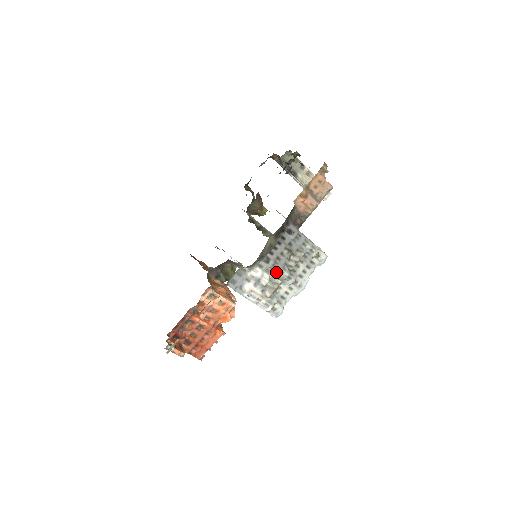
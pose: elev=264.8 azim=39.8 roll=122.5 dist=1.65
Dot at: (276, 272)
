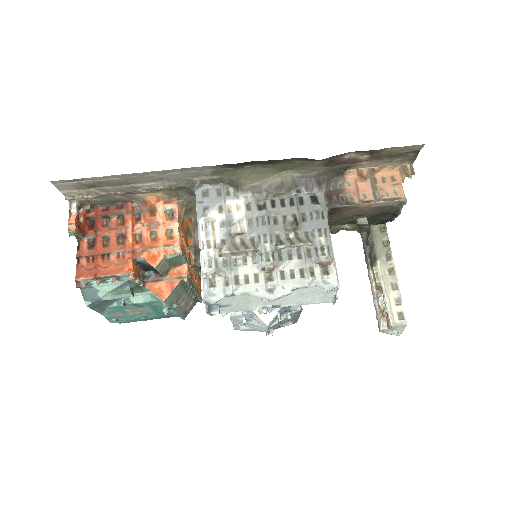
Dot at: (259, 232)
